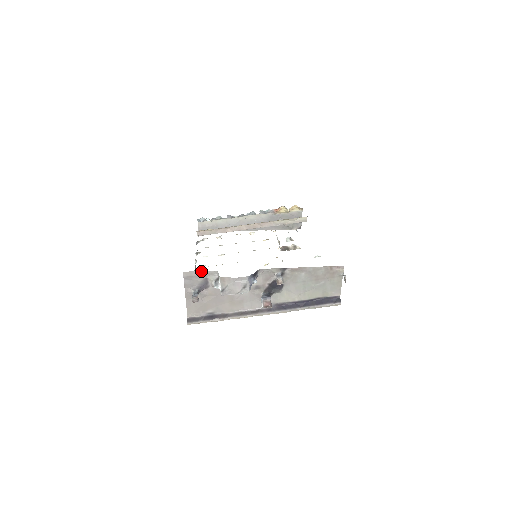
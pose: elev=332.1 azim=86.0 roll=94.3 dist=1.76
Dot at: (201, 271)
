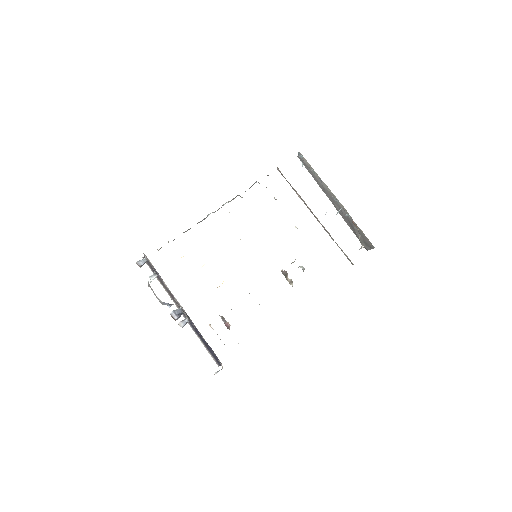
Dot at: occluded
